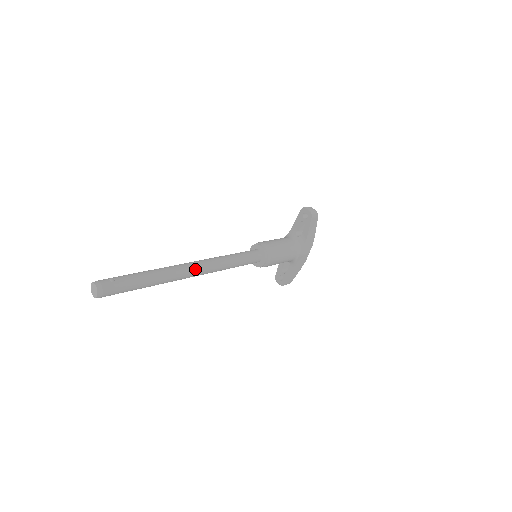
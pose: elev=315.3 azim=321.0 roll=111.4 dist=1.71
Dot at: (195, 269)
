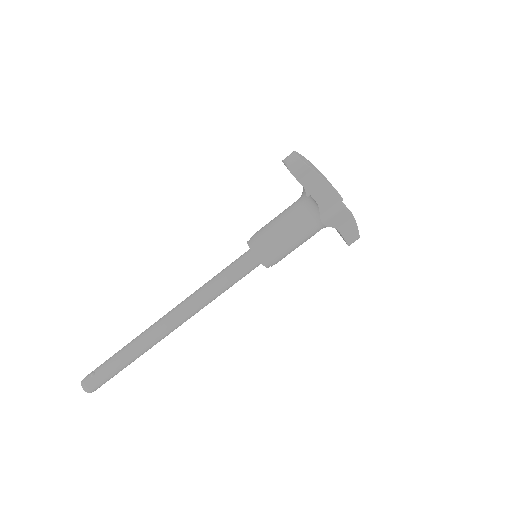
Dot at: (170, 324)
